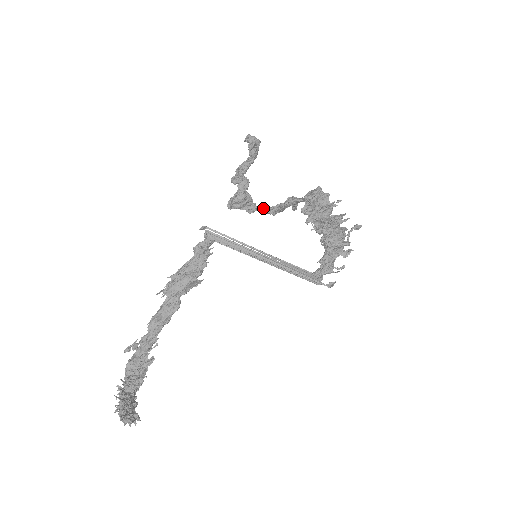
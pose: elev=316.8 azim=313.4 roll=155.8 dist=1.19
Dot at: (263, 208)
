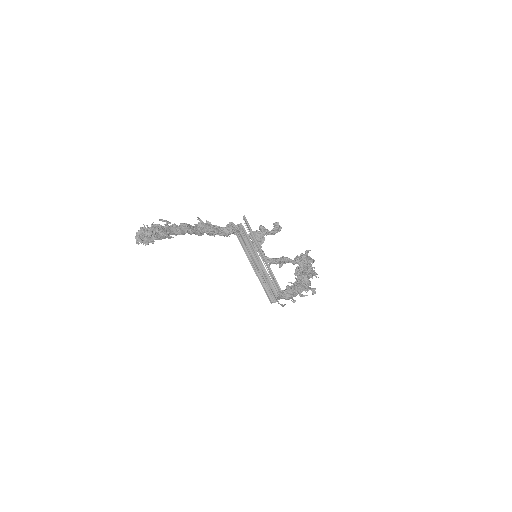
Dot at: occluded
